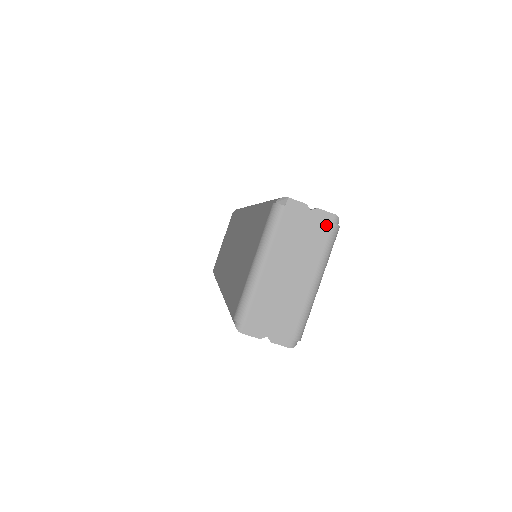
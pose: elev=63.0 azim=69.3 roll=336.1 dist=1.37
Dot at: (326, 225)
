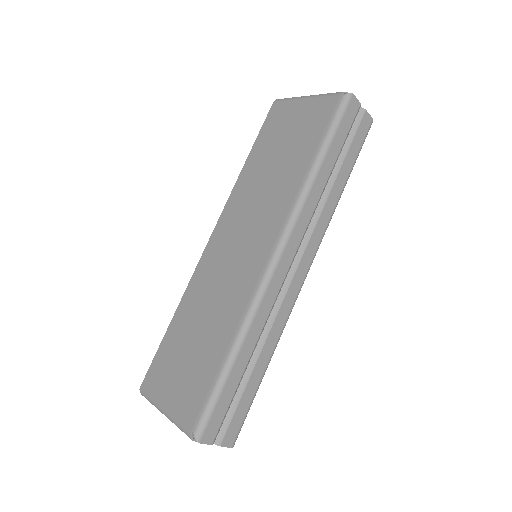
Dot at: occluded
